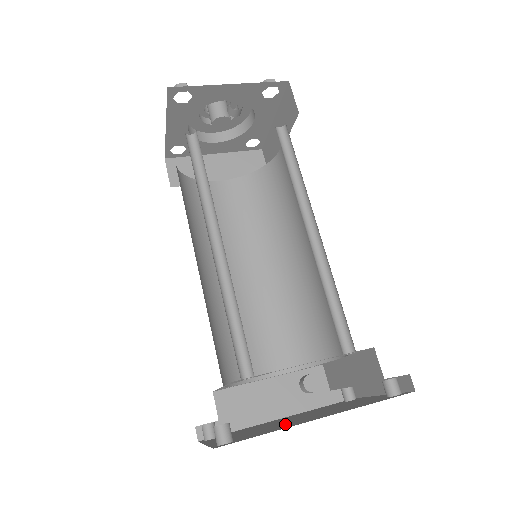
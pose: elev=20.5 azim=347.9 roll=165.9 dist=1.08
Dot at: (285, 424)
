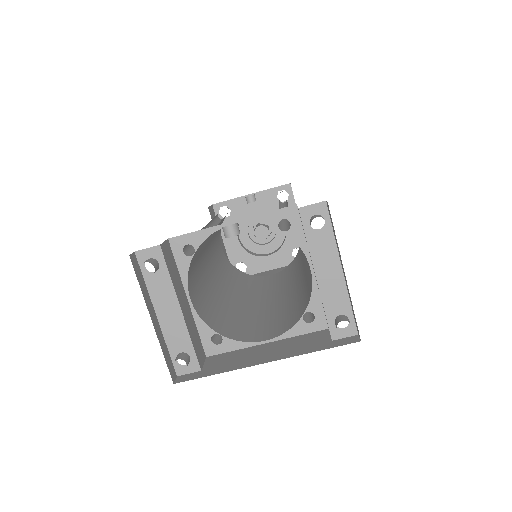
Dot at: occluded
